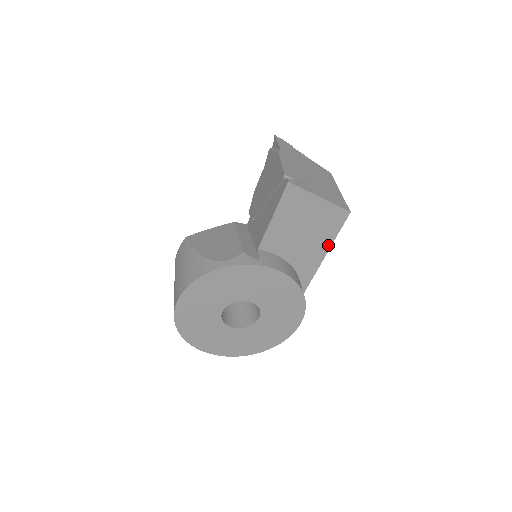
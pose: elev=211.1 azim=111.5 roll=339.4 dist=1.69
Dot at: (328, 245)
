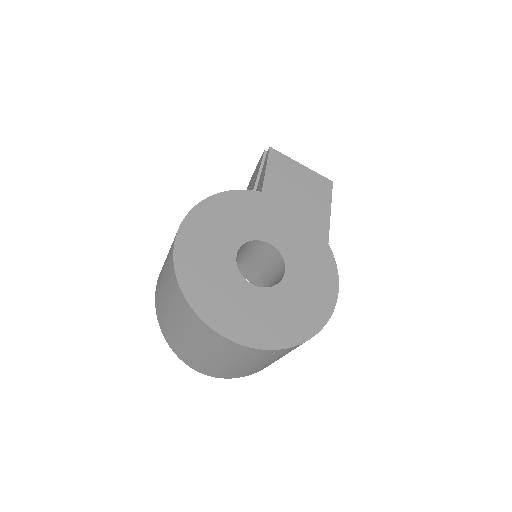
Dot at: (327, 214)
